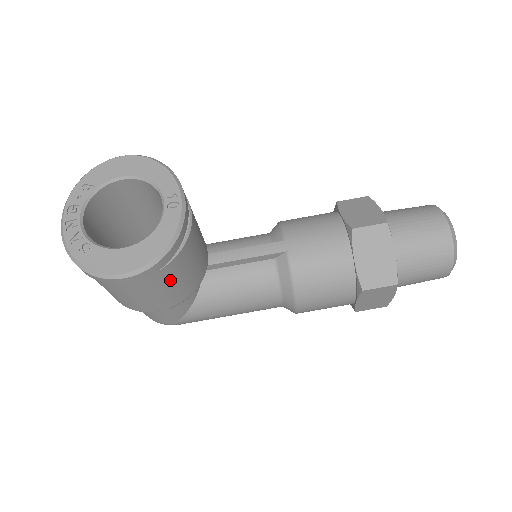
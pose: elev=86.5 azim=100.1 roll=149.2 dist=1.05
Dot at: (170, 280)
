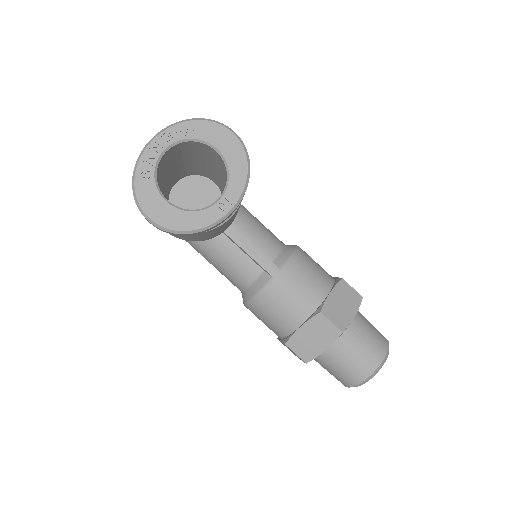
Dot at: occluded
